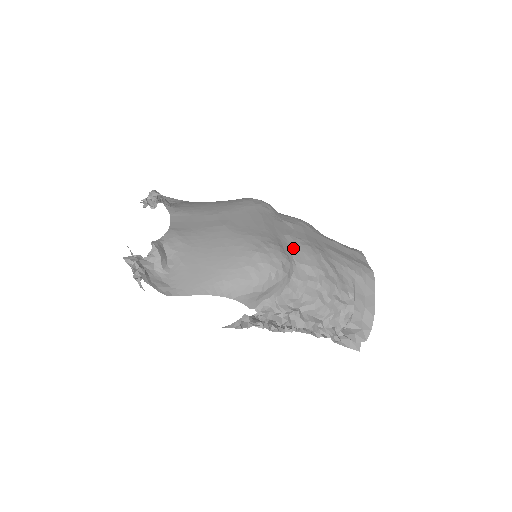
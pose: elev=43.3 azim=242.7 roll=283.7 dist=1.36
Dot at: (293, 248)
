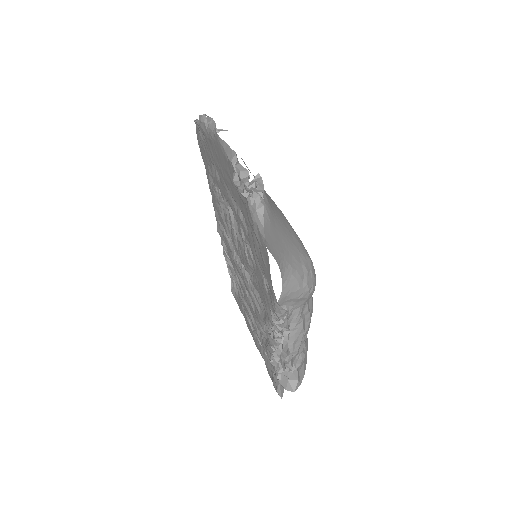
Dot at: occluded
